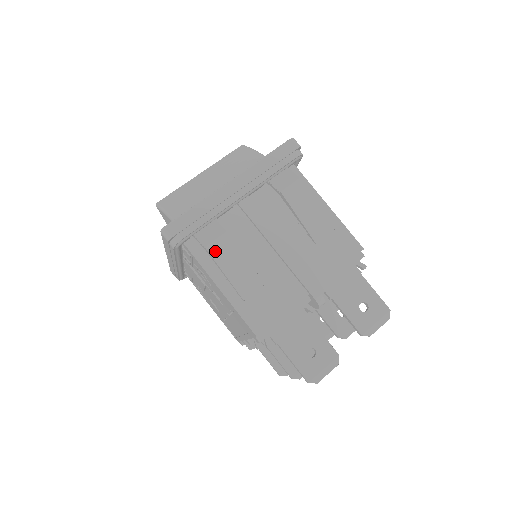
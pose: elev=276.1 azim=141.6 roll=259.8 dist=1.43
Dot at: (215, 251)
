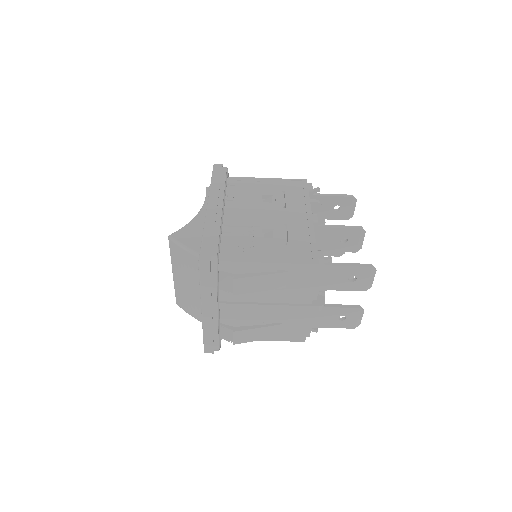
Dot at: (240, 341)
